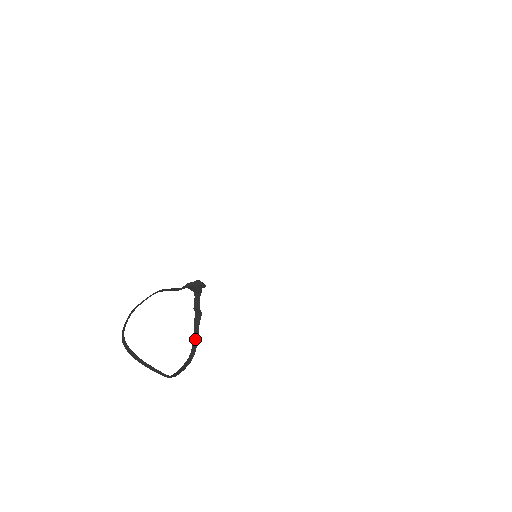
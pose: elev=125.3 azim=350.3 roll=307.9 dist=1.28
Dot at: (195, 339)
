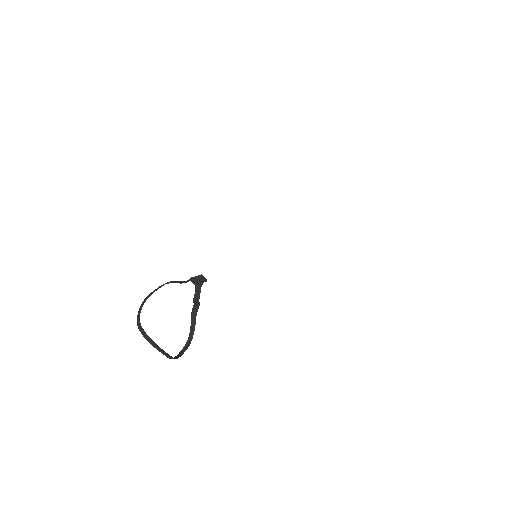
Dot at: (192, 327)
